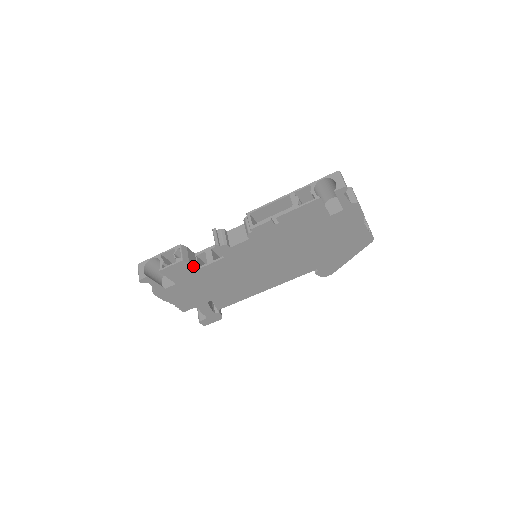
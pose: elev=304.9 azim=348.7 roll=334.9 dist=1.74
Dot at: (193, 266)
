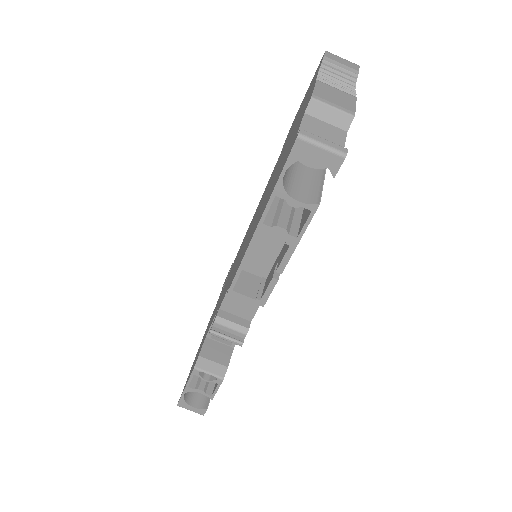
Dot at: (230, 357)
